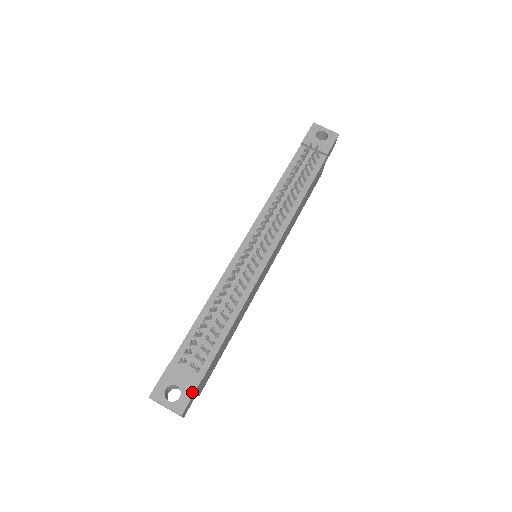
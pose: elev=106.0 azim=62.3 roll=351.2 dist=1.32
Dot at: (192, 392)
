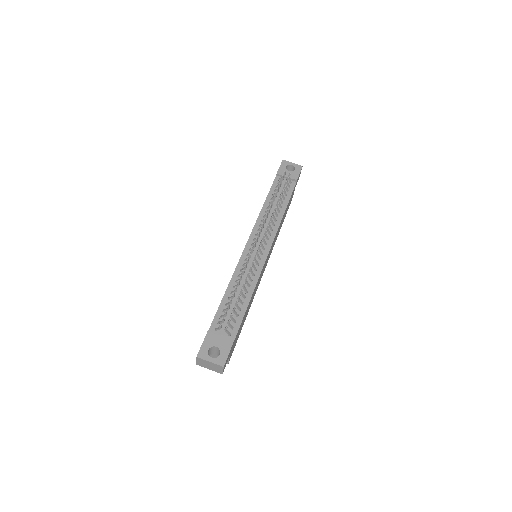
Dot at: (229, 350)
